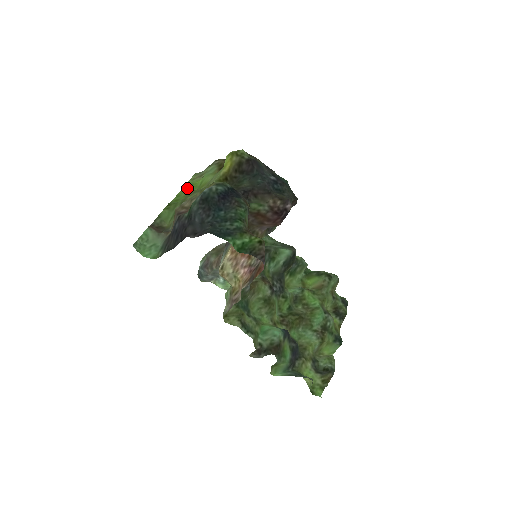
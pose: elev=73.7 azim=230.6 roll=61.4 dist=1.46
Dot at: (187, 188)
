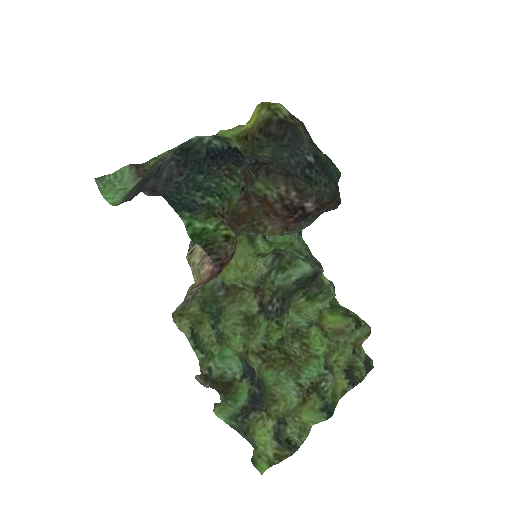
Dot at: occluded
